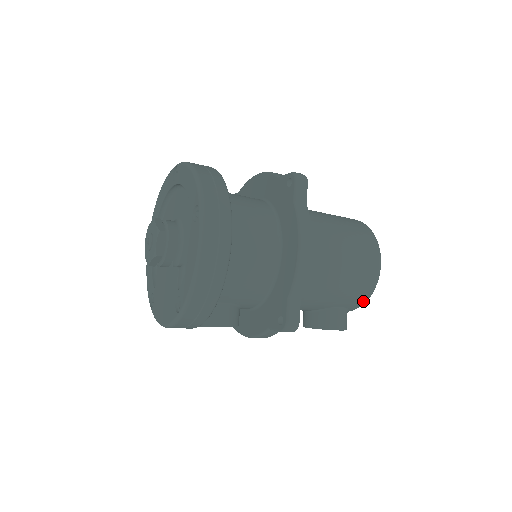
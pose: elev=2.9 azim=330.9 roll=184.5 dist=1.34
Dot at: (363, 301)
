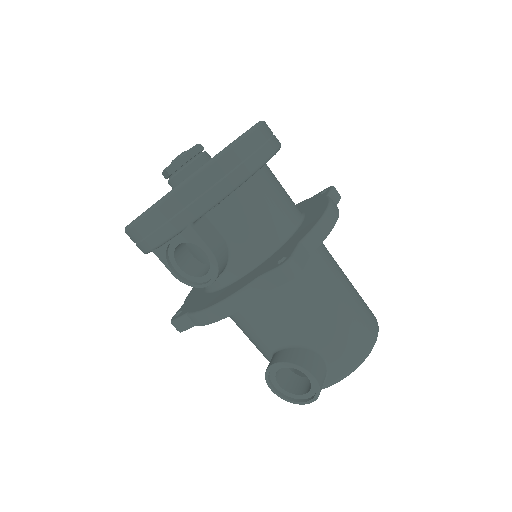
Dot at: (349, 365)
